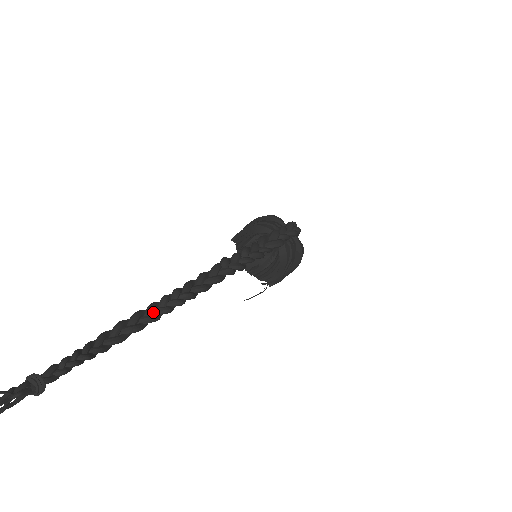
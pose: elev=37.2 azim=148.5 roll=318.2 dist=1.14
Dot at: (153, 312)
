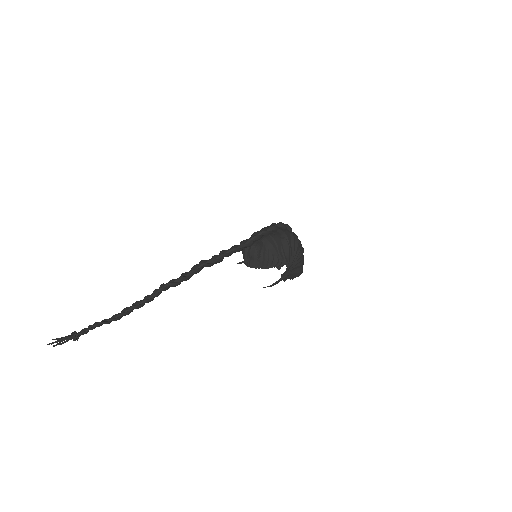
Dot at: (146, 298)
